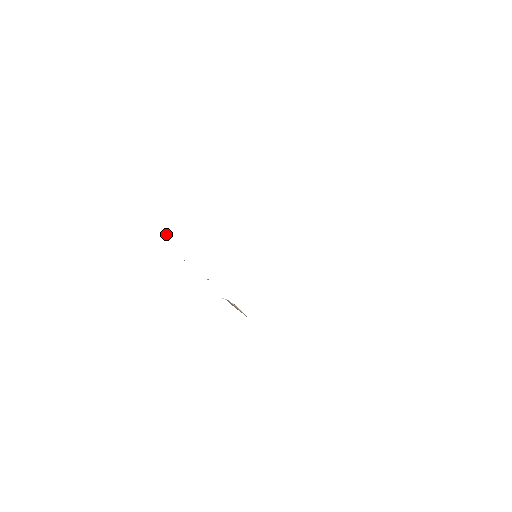
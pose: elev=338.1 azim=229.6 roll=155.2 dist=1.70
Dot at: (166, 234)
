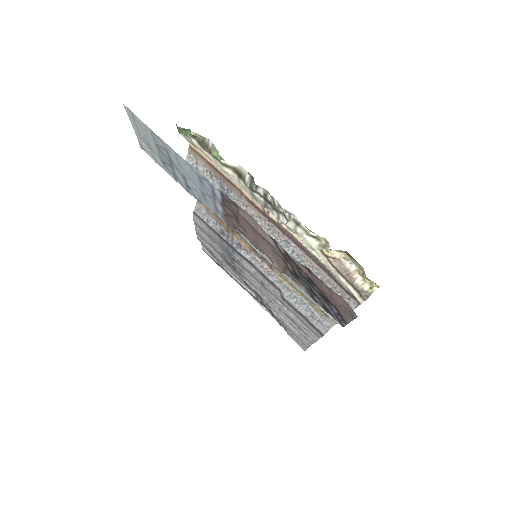
Dot at: (183, 128)
